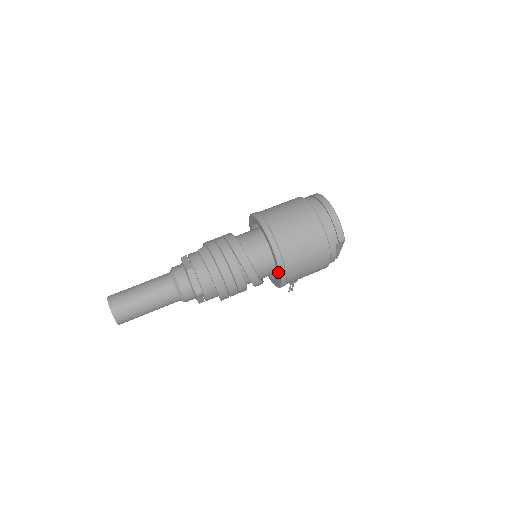
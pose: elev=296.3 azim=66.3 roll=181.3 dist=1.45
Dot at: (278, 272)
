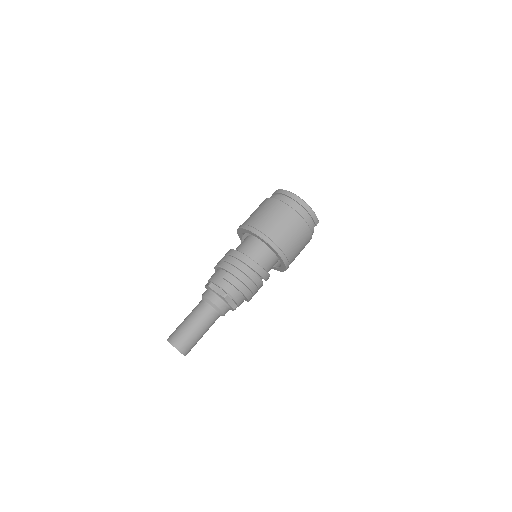
Dot at: (284, 267)
